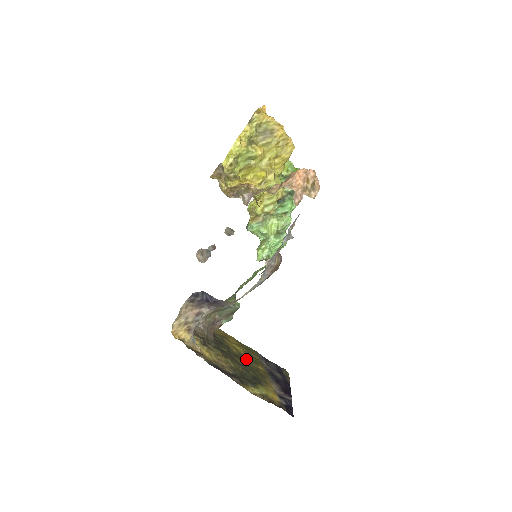
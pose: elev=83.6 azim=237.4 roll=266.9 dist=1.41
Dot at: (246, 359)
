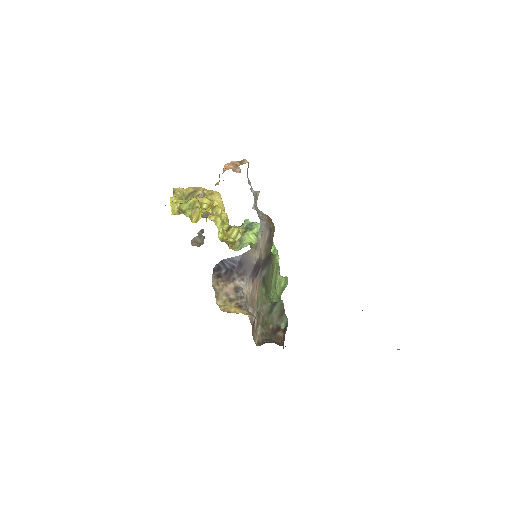
Dot at: occluded
